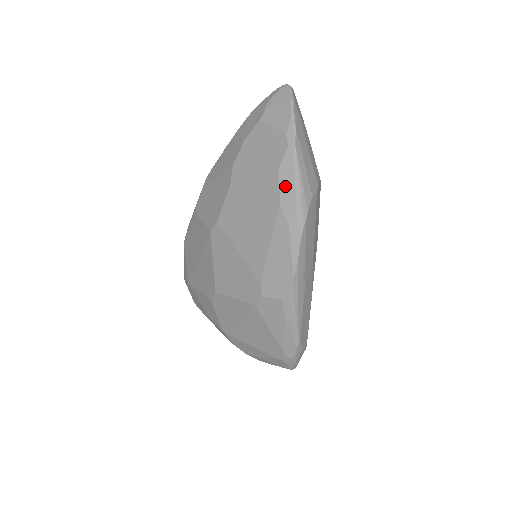
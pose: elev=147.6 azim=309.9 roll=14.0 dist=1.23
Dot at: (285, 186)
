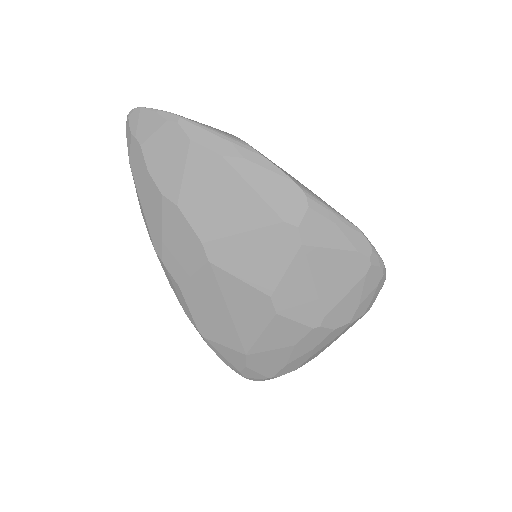
Dot at: (209, 143)
